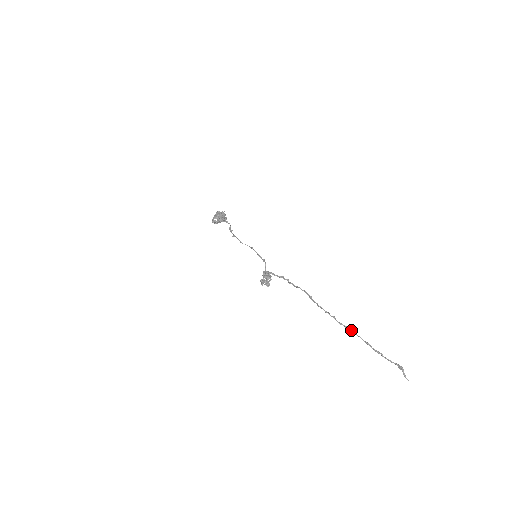
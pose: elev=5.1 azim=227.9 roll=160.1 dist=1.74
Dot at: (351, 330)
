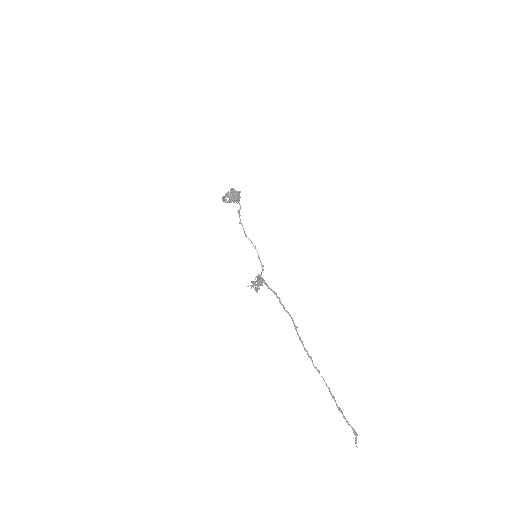
Dot at: (323, 378)
